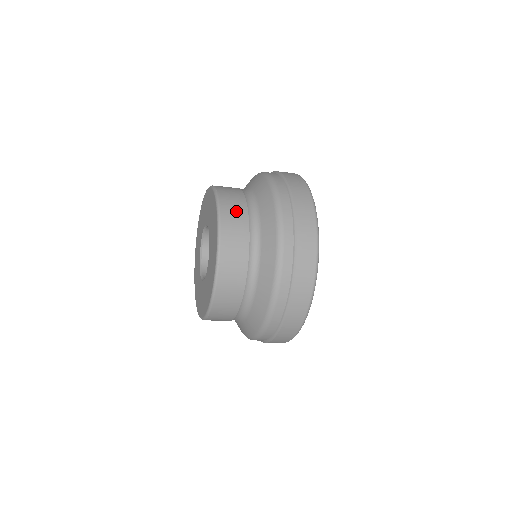
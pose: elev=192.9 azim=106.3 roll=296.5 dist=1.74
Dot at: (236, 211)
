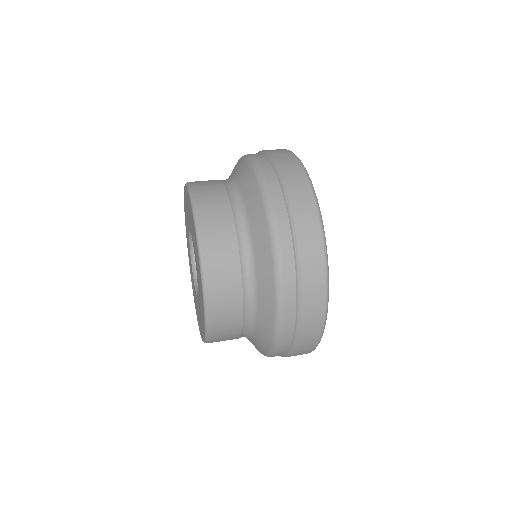
Dot at: (225, 268)
